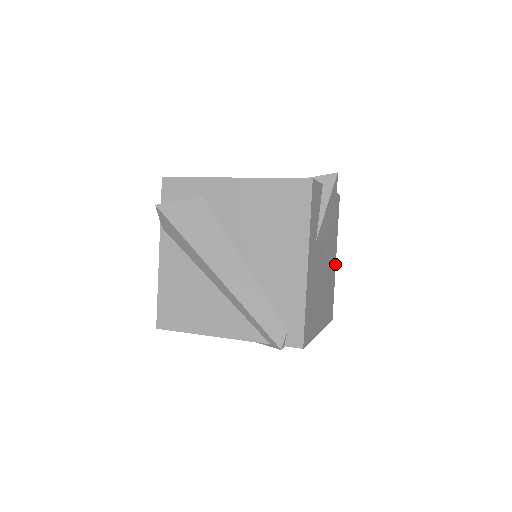
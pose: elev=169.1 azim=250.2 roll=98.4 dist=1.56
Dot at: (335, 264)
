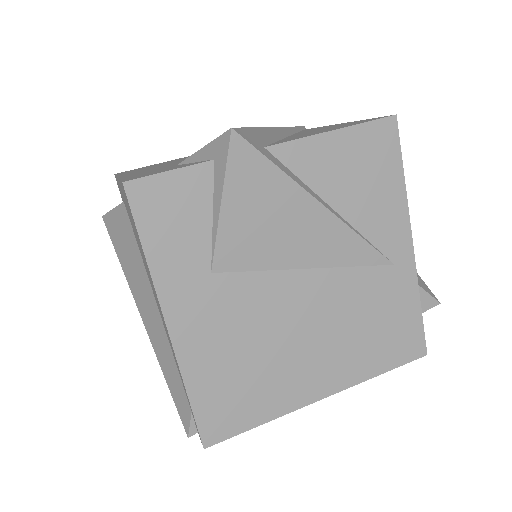
Dot at: (410, 256)
